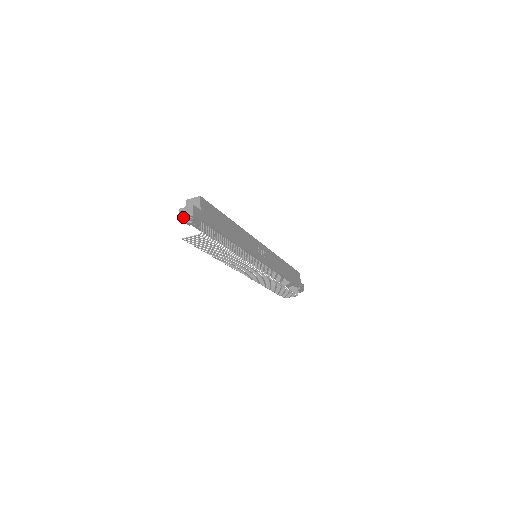
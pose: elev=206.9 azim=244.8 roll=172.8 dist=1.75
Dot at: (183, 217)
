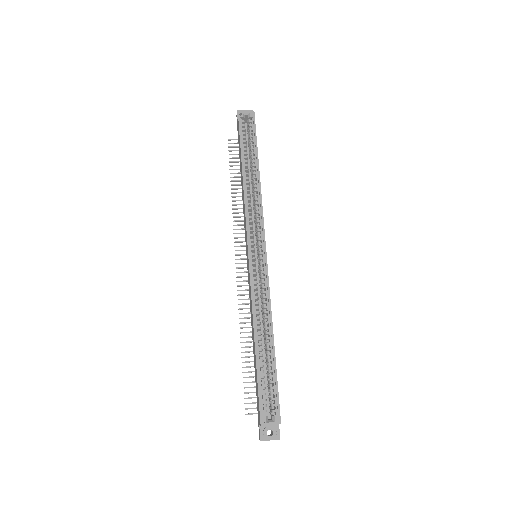
Dot at: occluded
